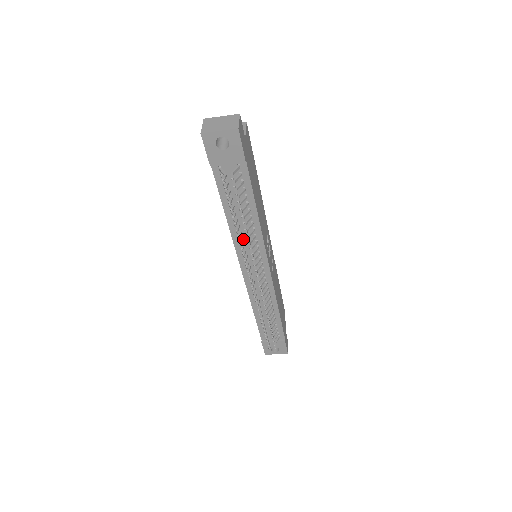
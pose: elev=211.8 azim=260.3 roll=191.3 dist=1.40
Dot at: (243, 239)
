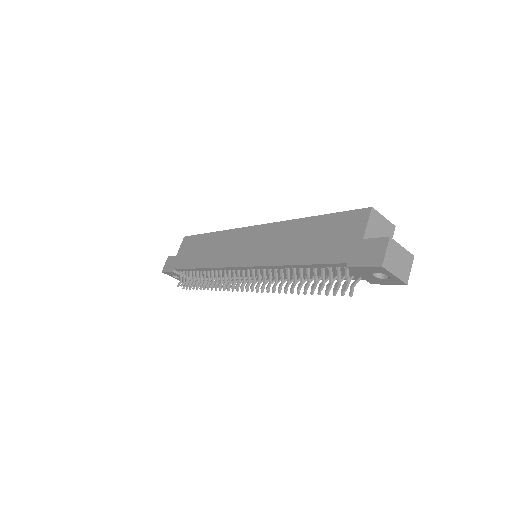
Dot at: (276, 271)
